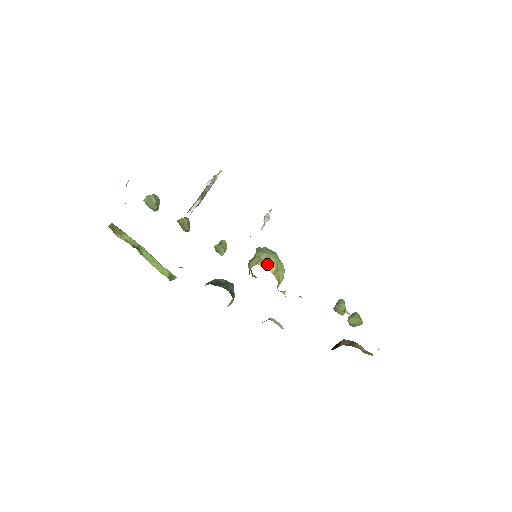
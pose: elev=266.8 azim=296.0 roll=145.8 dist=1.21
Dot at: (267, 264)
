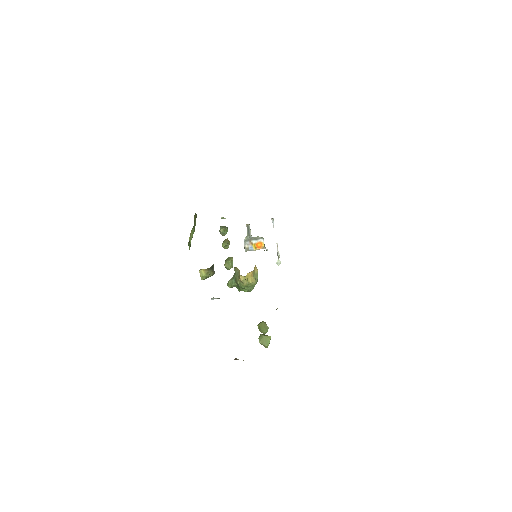
Dot at: occluded
